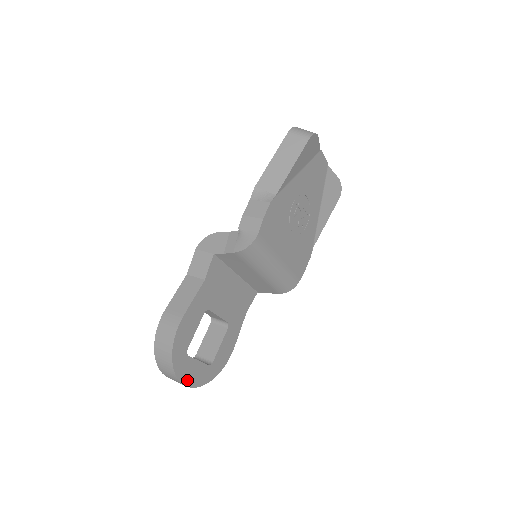
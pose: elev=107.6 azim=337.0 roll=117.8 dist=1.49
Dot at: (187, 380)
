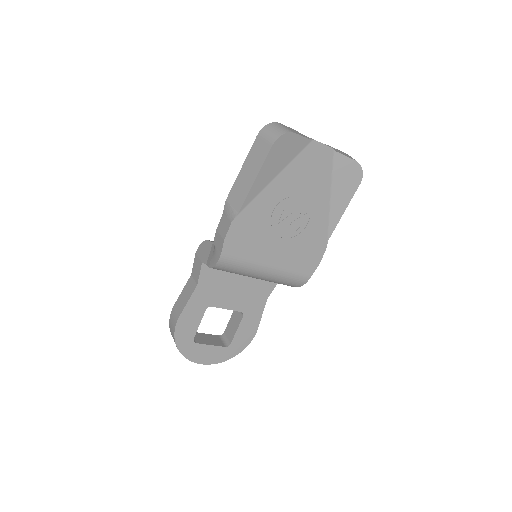
Dot at: (201, 360)
